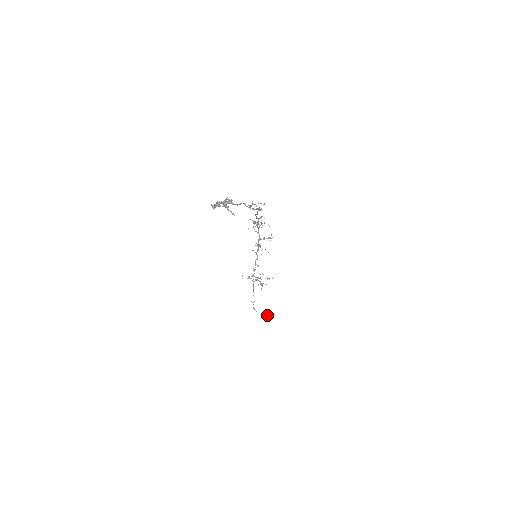
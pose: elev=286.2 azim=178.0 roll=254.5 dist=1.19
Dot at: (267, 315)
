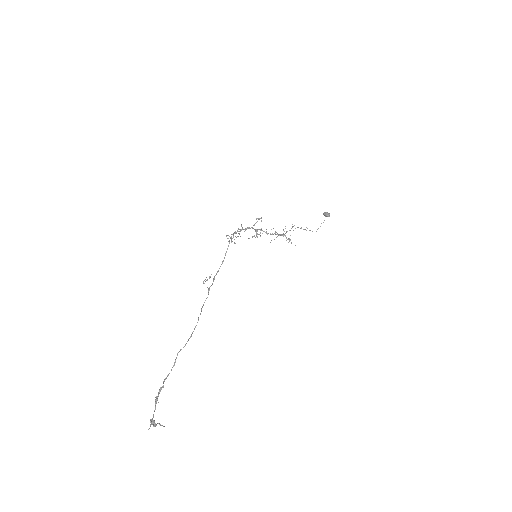
Dot at: (328, 216)
